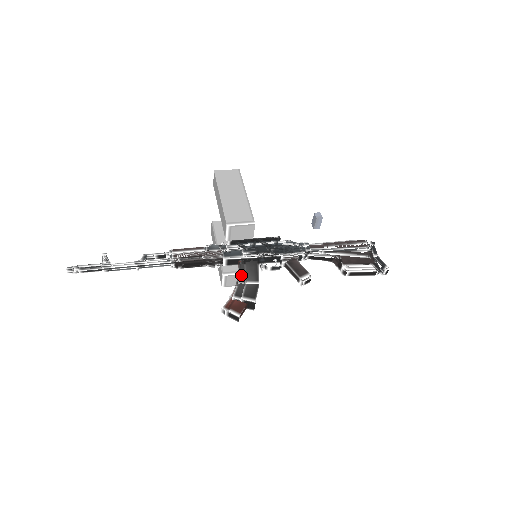
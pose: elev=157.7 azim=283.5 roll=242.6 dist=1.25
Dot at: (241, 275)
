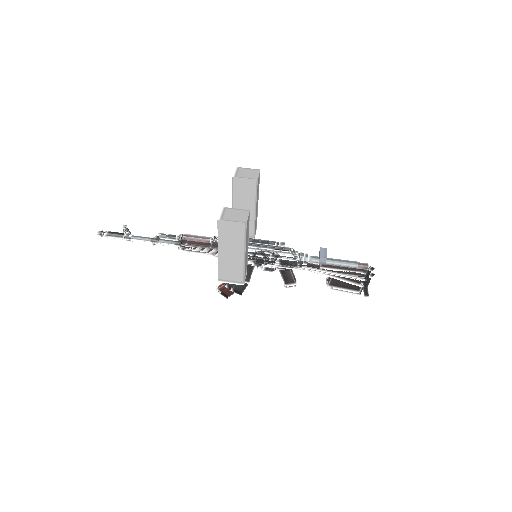
Dot at: occluded
